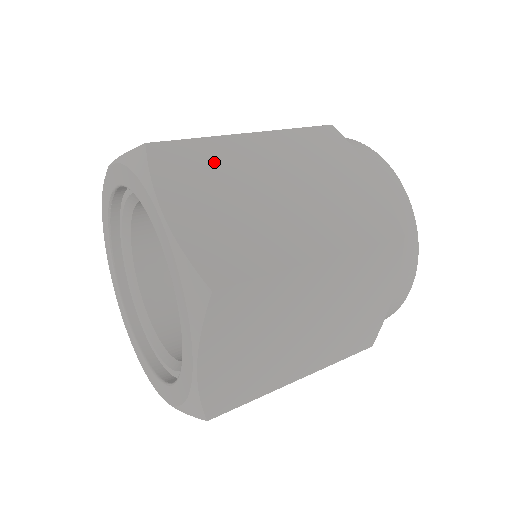
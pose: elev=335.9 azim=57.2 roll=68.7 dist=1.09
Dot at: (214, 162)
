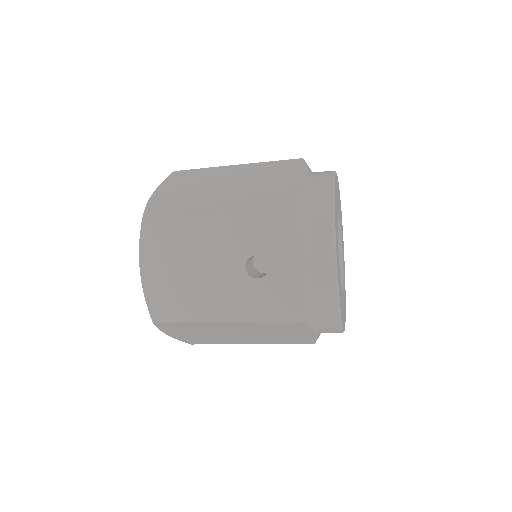
Dot at: occluded
